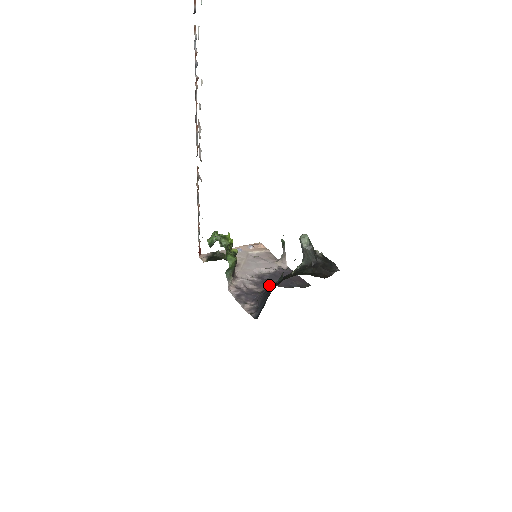
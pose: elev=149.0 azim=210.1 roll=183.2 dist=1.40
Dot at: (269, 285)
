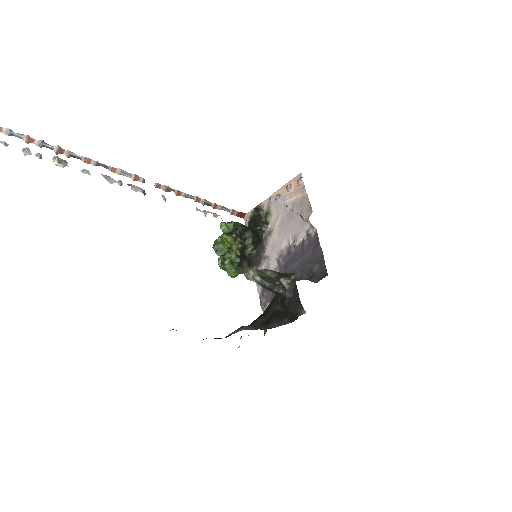
Dot at: occluded
